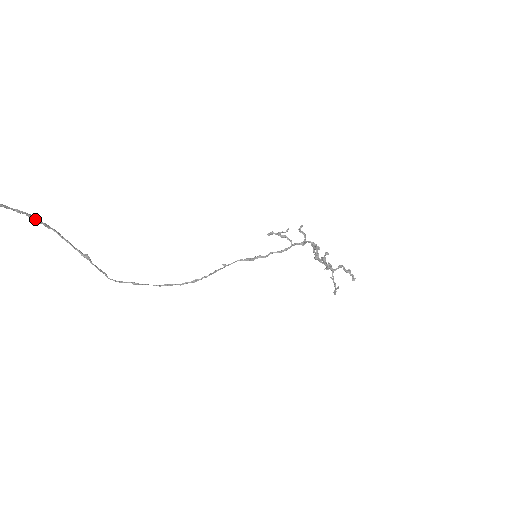
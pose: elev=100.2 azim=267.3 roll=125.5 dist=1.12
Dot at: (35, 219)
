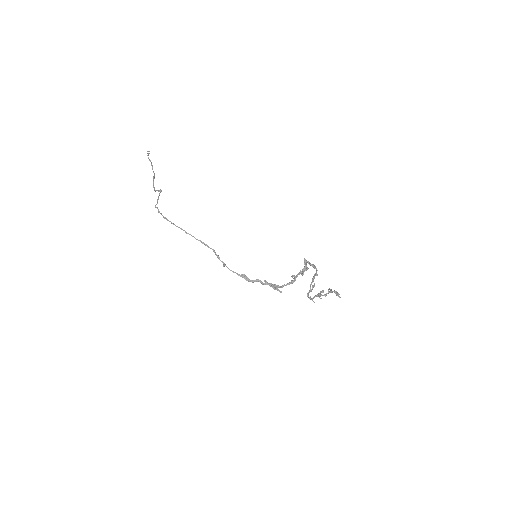
Dot at: occluded
